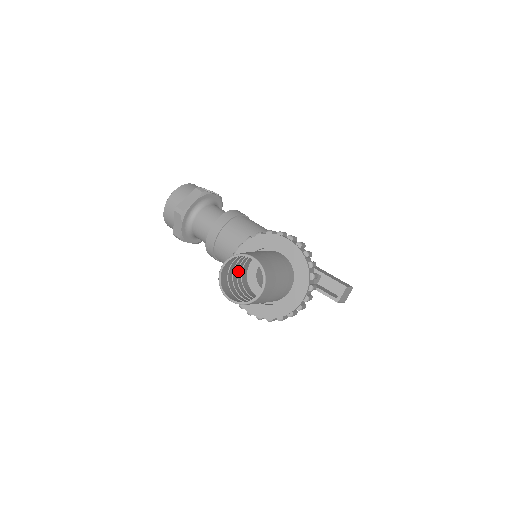
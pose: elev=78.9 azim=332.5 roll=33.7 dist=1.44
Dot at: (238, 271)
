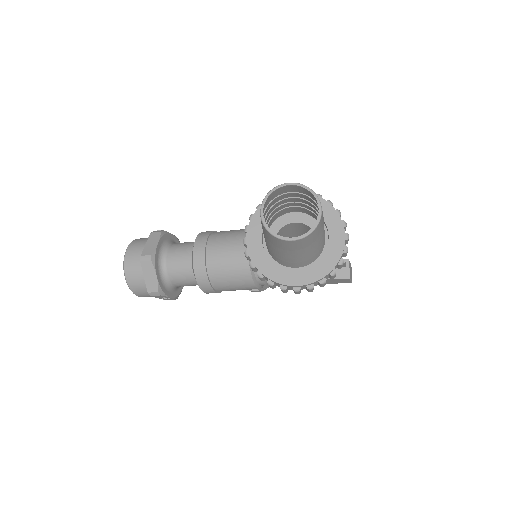
Dot at: occluded
